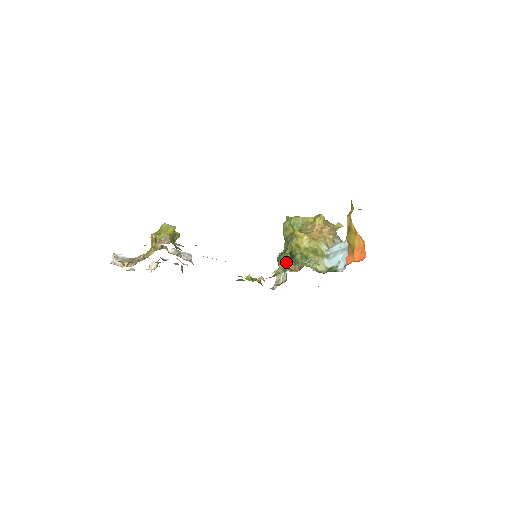
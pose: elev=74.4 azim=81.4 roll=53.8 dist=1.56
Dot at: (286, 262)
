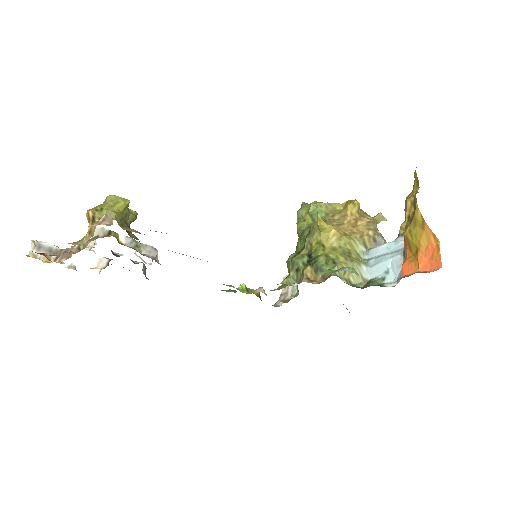
Dot at: (301, 268)
